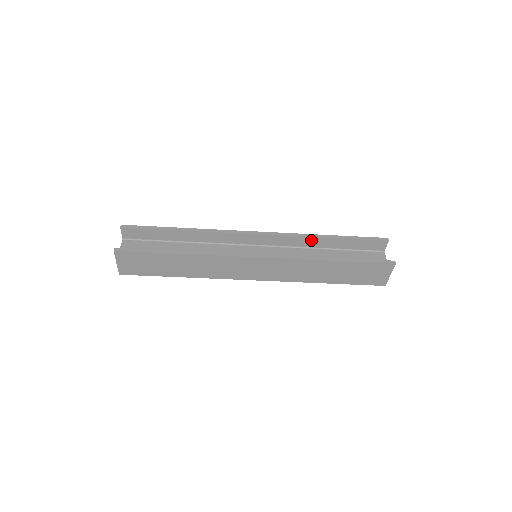
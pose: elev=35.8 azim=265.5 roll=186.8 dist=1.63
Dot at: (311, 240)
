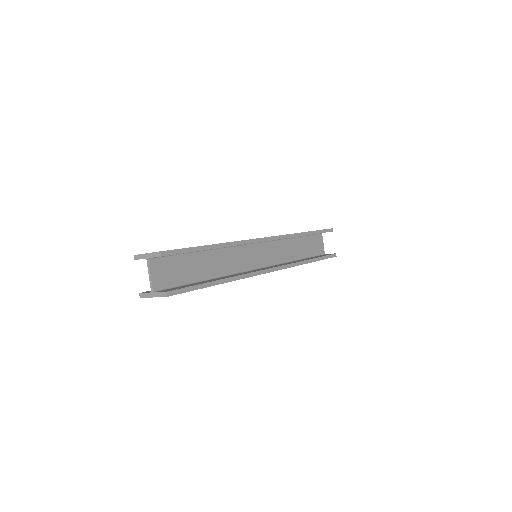
Dot at: occluded
